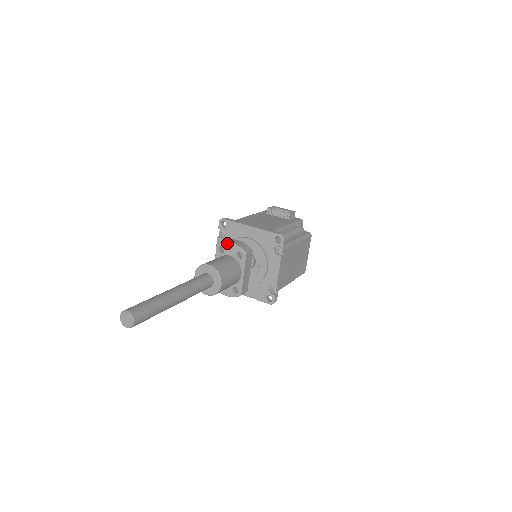
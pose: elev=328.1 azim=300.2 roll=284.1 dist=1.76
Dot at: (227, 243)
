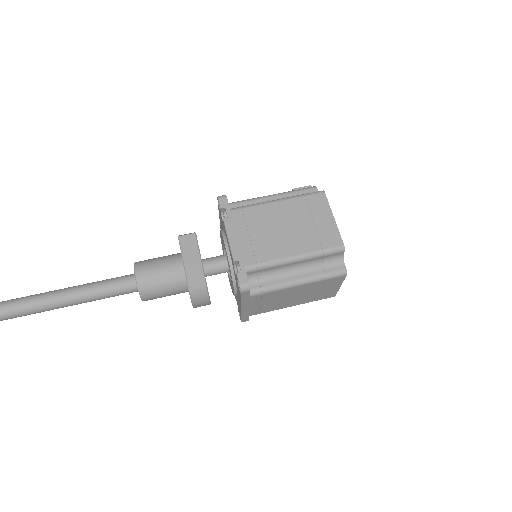
Dot at: occluded
